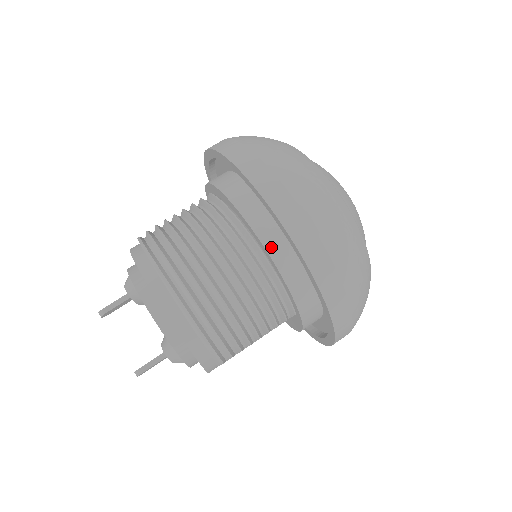
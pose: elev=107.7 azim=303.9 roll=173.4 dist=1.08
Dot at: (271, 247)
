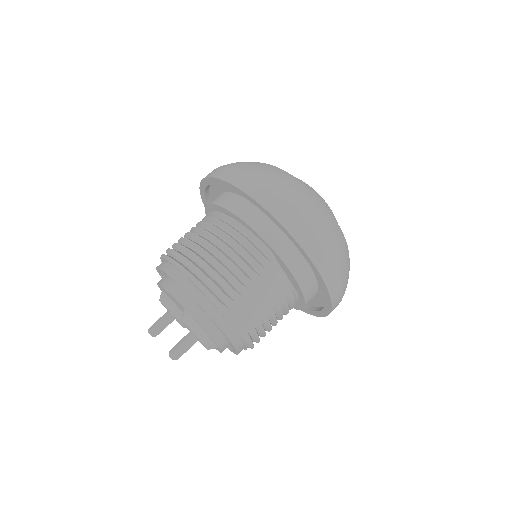
Dot at: (226, 205)
